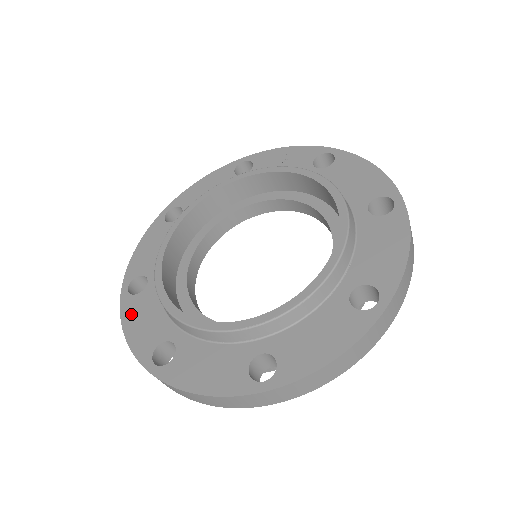
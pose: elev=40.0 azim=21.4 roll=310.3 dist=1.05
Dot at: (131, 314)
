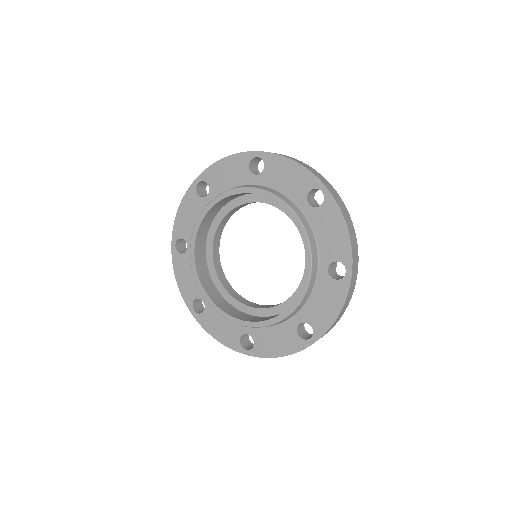
Dot at: (187, 203)
